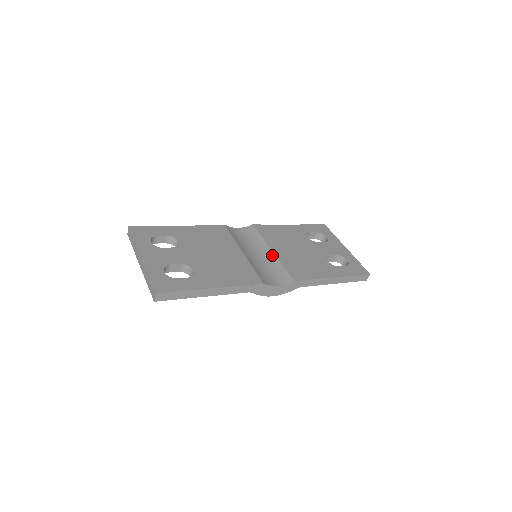
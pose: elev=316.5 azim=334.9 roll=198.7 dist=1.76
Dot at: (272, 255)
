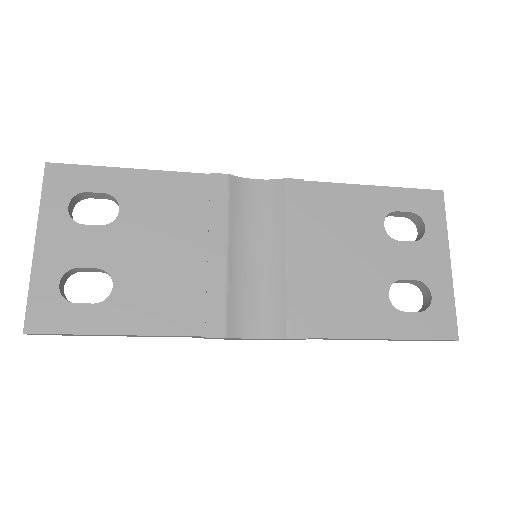
Dot at: (282, 265)
